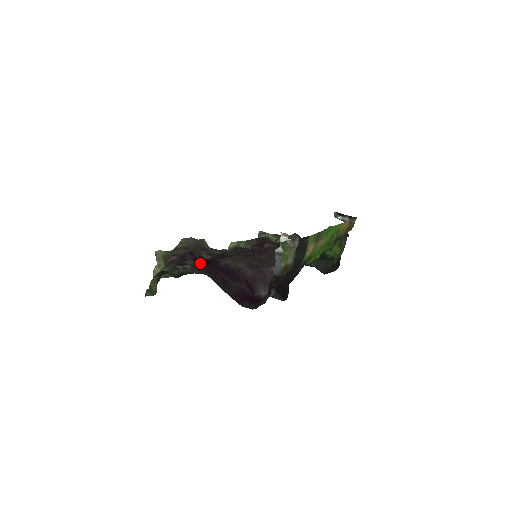
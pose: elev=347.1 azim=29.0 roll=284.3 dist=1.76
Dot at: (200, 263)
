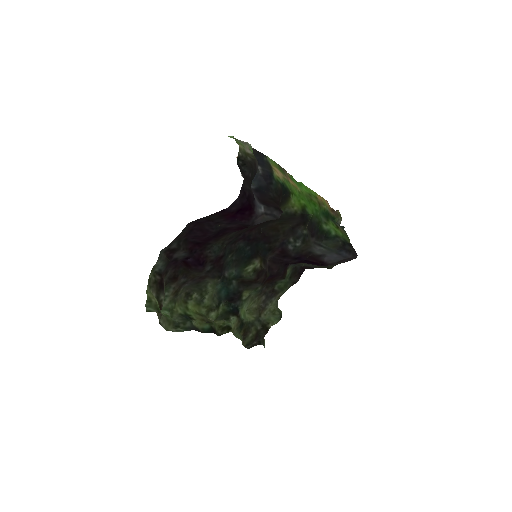
Dot at: (185, 237)
